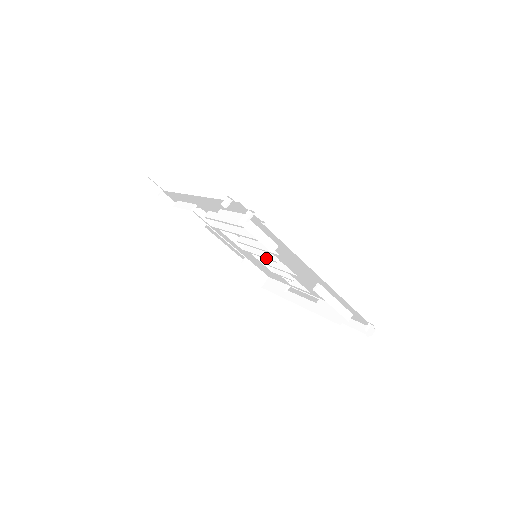
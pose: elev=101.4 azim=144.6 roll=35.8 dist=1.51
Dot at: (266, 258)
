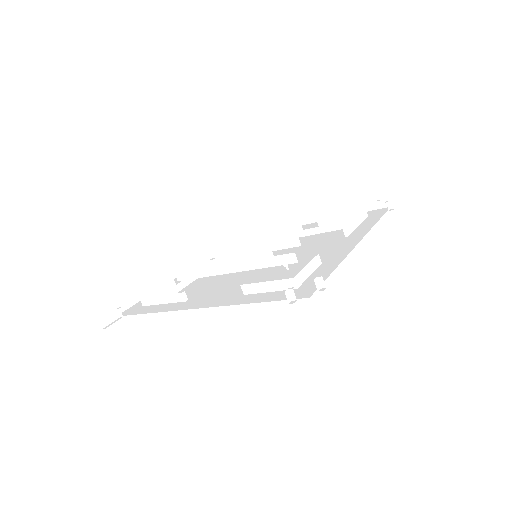
Dot at: occluded
